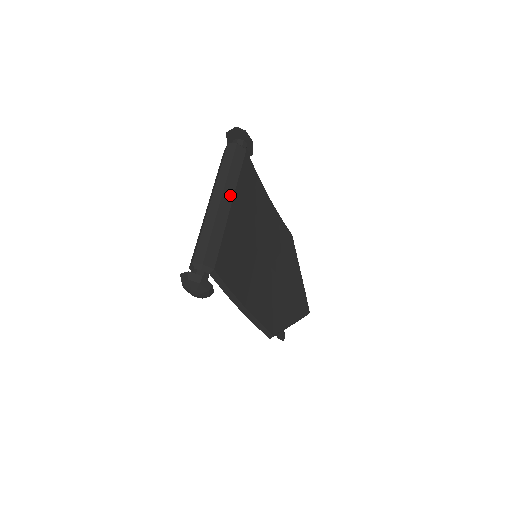
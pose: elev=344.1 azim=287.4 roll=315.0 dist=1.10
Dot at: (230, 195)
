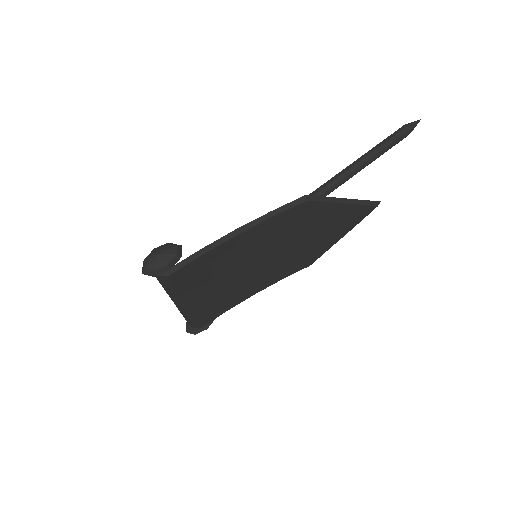
Dot at: (181, 301)
